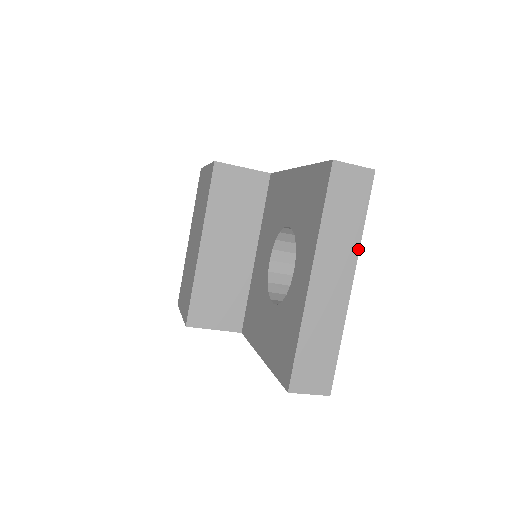
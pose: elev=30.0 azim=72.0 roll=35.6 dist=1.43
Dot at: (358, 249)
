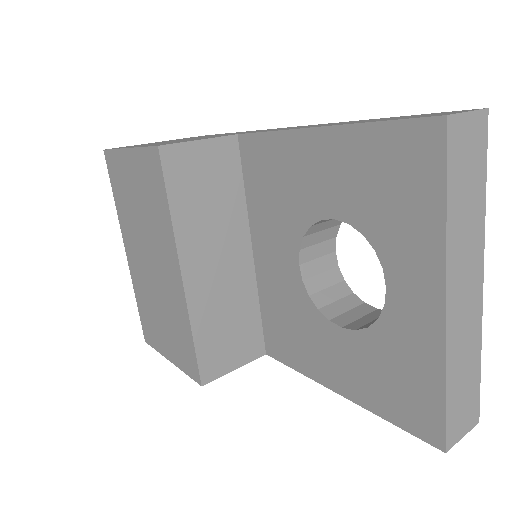
Dot at: (483, 233)
